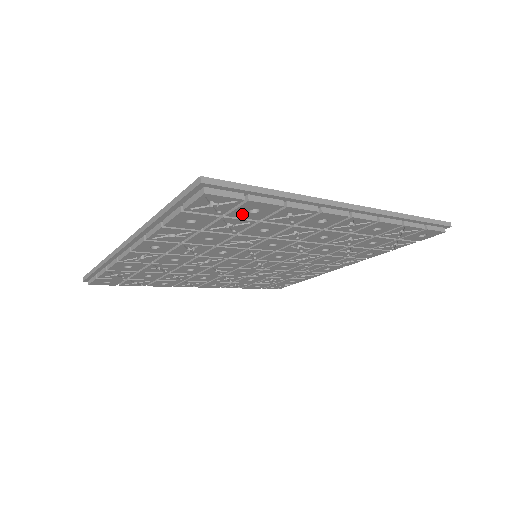
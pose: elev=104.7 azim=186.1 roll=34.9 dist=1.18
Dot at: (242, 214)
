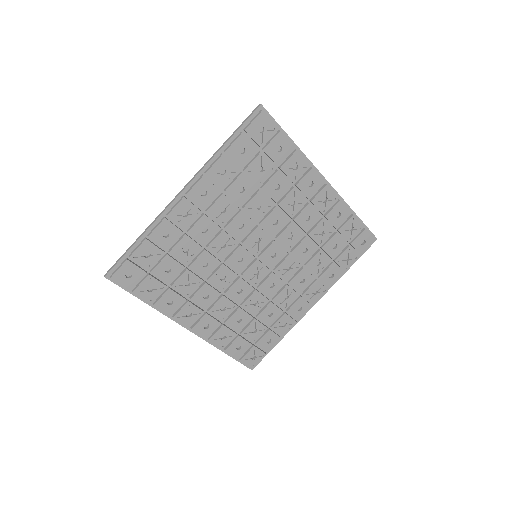
Dot at: (272, 152)
